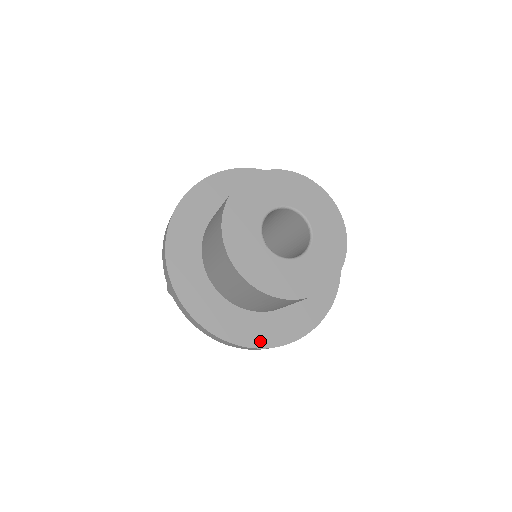
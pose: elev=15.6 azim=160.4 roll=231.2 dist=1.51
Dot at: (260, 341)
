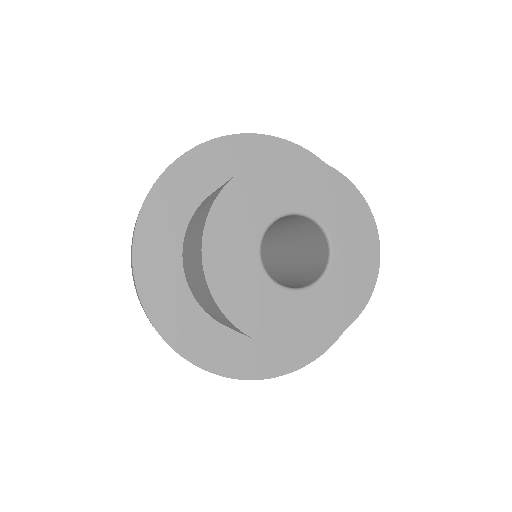
Dot at: (301, 359)
